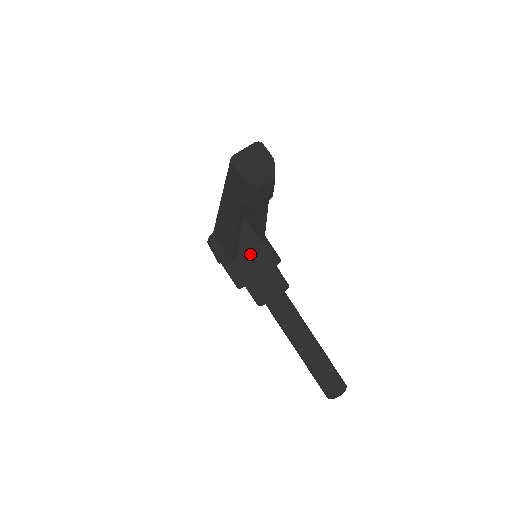
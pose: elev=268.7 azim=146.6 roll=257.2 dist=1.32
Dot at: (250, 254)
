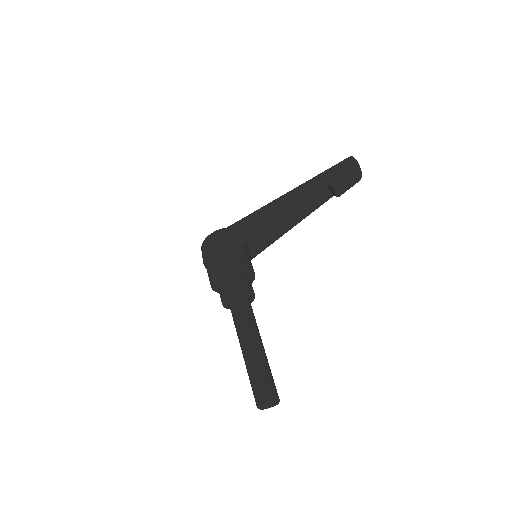
Dot at: (248, 255)
